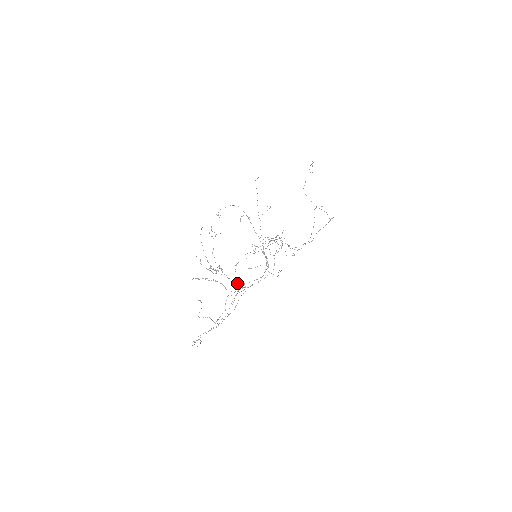
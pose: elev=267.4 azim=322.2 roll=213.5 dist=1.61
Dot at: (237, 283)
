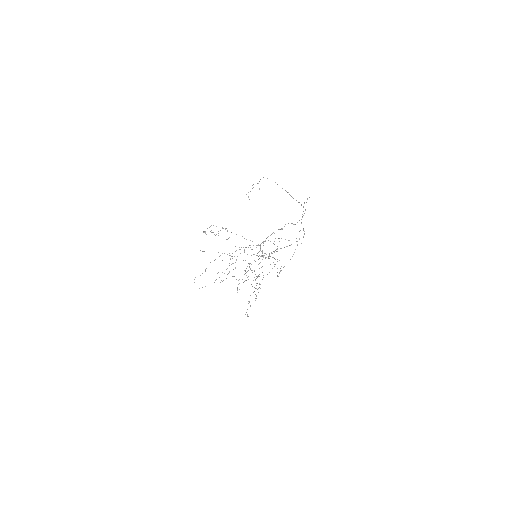
Dot at: occluded
